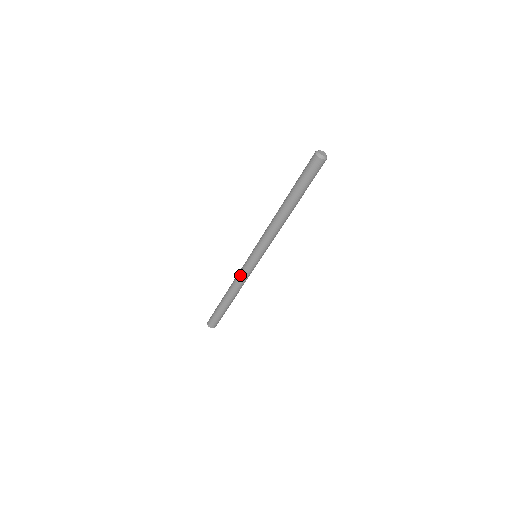
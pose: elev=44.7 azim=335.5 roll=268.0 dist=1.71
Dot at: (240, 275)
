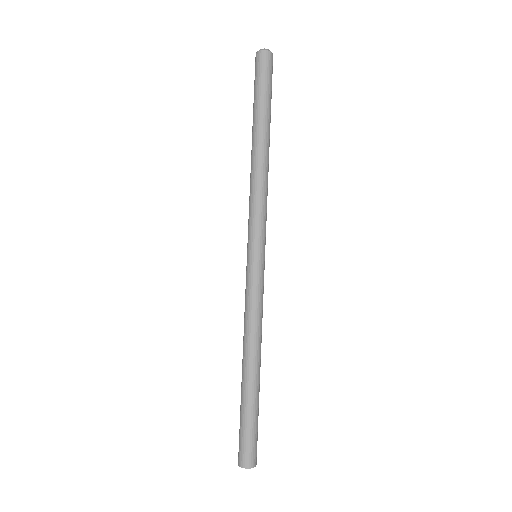
Dot at: (249, 304)
